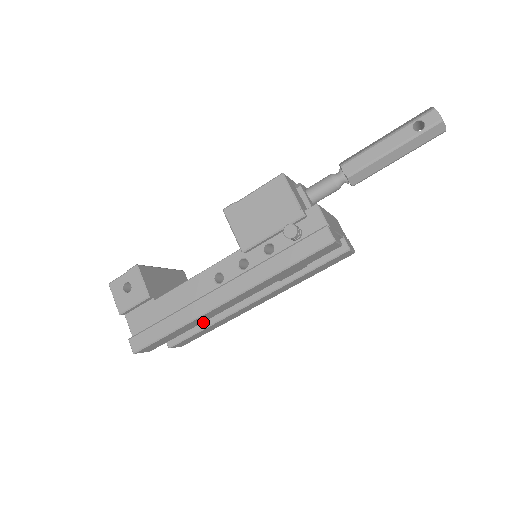
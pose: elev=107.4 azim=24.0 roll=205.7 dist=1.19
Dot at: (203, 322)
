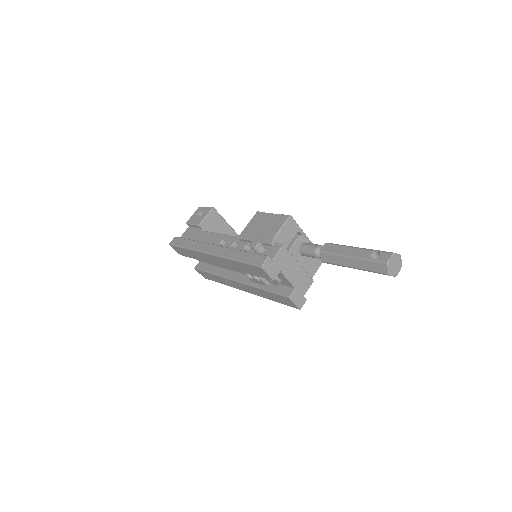
Dot at: (214, 270)
